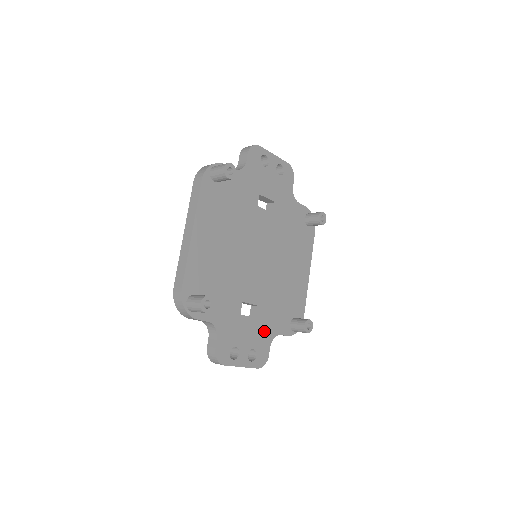
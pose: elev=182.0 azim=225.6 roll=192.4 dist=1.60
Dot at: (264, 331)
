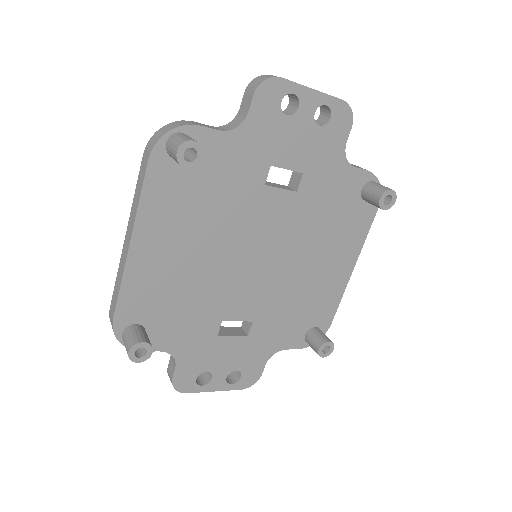
Dot at: (257, 349)
